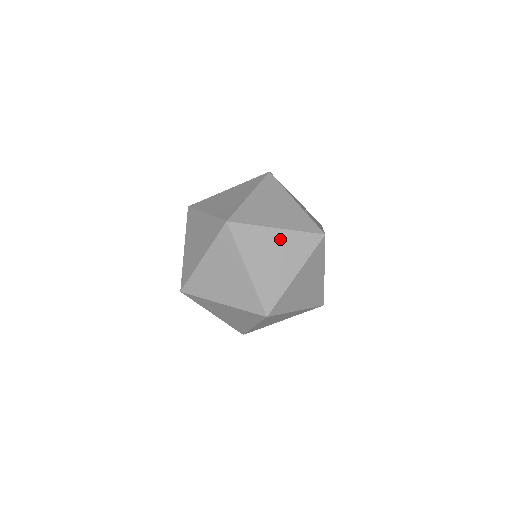
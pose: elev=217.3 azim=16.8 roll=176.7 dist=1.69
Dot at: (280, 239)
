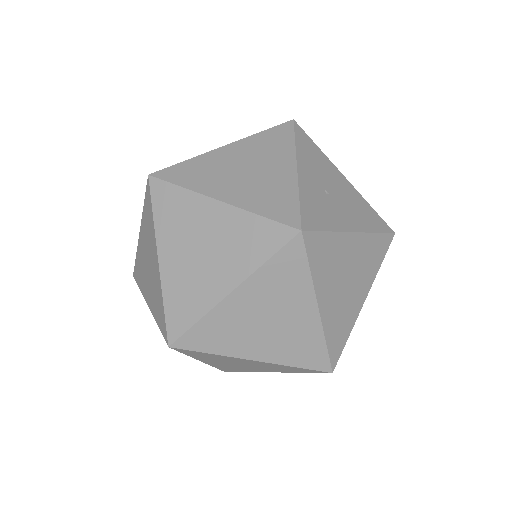
Dot at: (219, 220)
